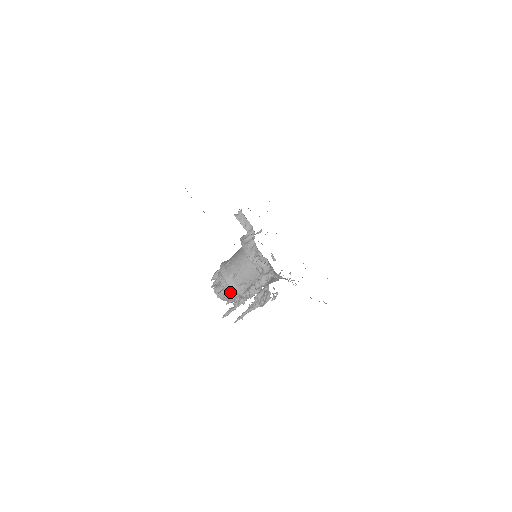
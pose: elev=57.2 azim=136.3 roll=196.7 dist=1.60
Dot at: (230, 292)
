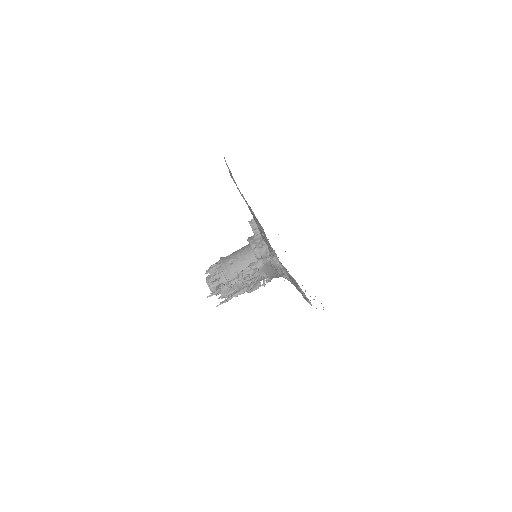
Dot at: (222, 278)
